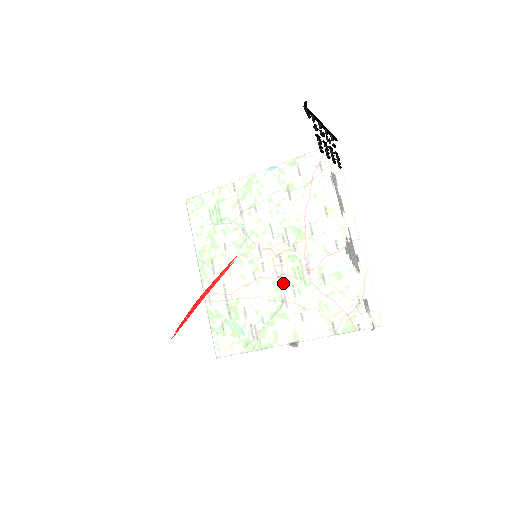
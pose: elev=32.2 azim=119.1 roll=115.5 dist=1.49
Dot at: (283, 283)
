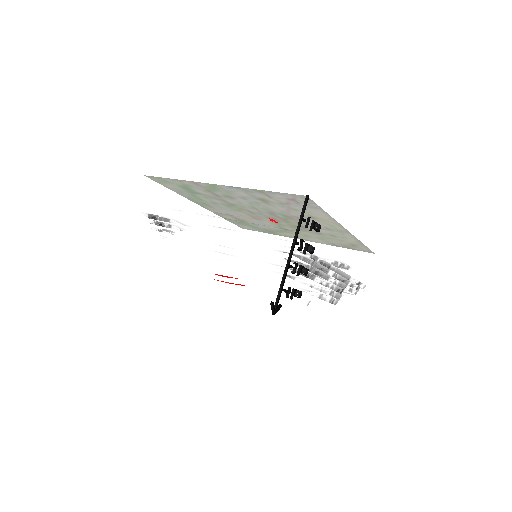
Dot at: occluded
